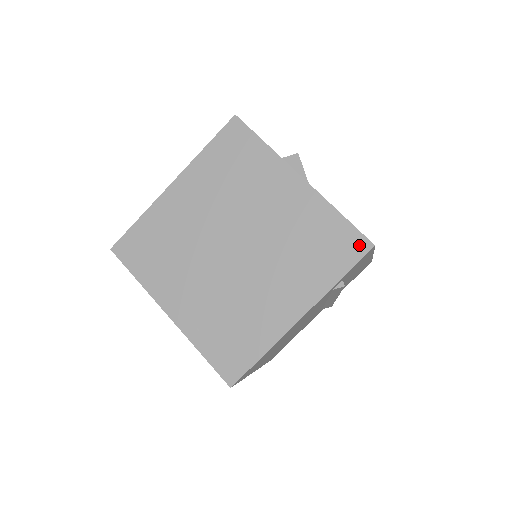
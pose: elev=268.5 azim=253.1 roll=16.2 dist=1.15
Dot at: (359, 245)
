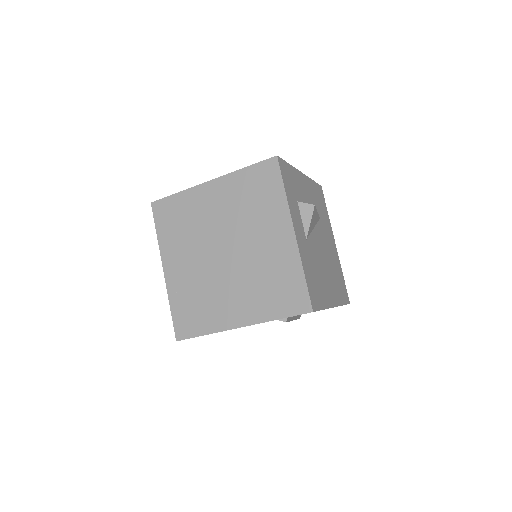
Dot at: (303, 305)
